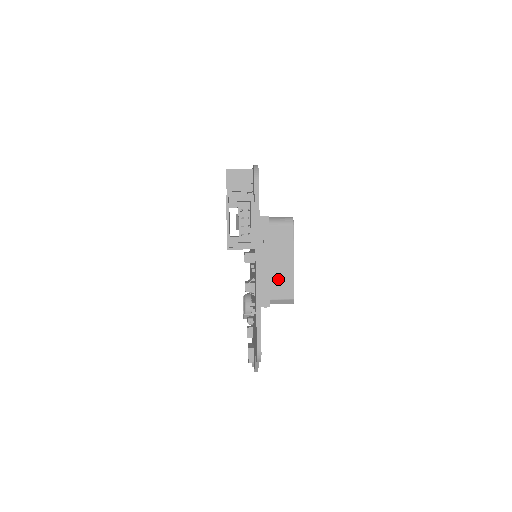
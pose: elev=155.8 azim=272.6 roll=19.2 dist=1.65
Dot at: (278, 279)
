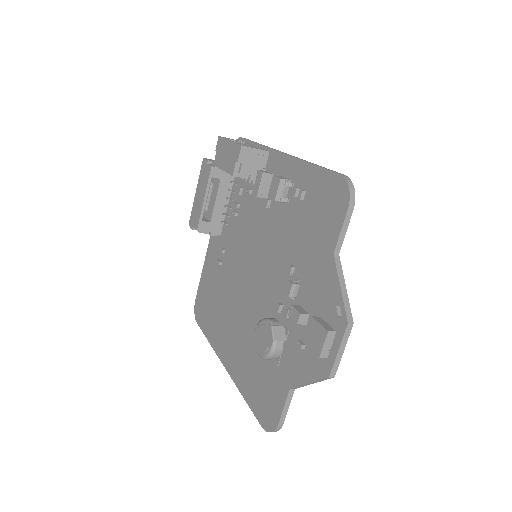
Dot at: occluded
